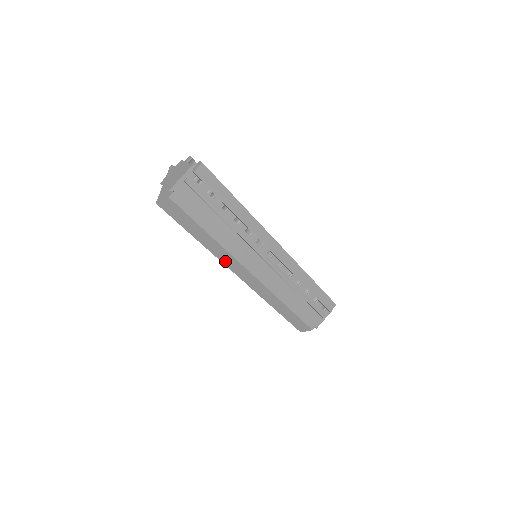
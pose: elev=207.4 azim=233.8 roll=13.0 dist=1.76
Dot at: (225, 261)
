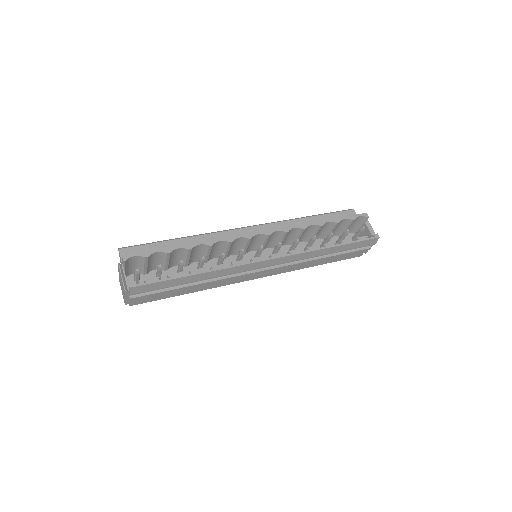
Dot at: occluded
